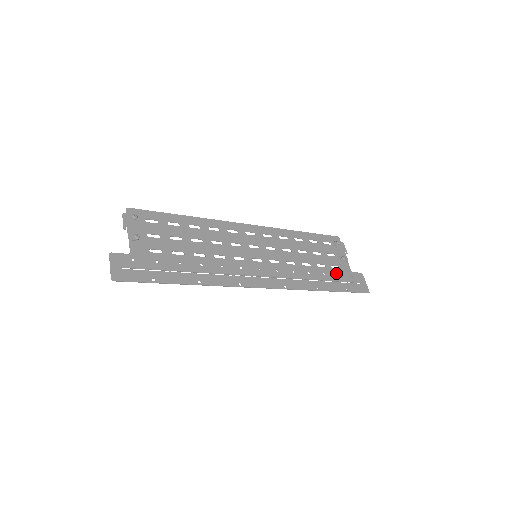
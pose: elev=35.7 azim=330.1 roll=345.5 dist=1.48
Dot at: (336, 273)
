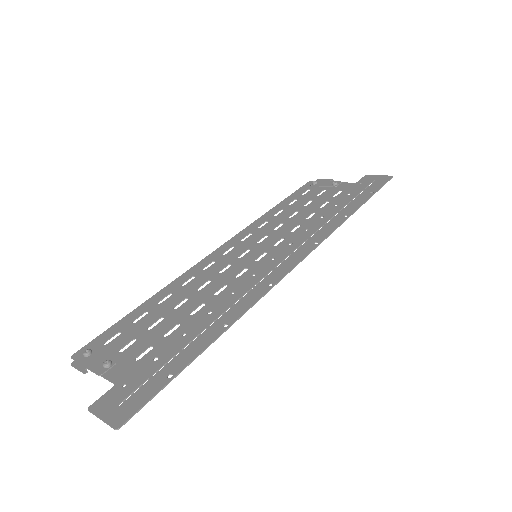
Dot at: (345, 195)
